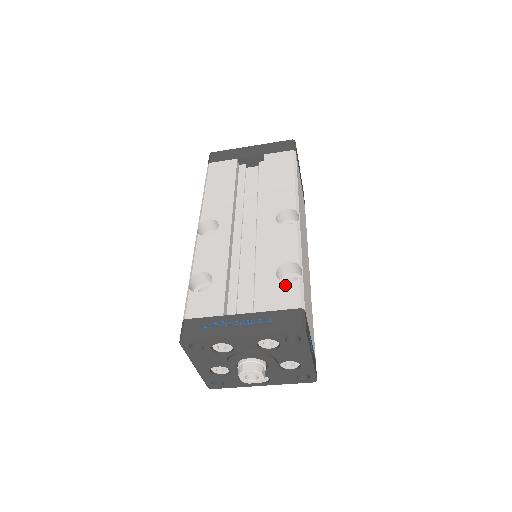
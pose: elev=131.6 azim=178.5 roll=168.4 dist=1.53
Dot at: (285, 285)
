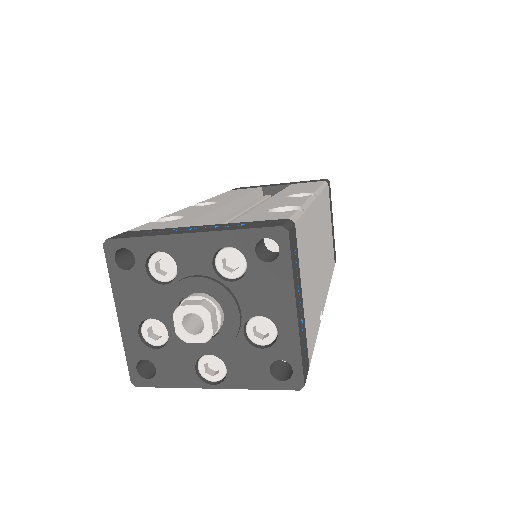
Dot at: (275, 212)
